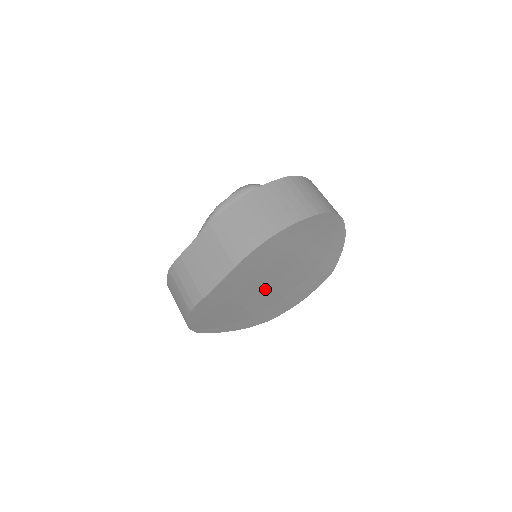
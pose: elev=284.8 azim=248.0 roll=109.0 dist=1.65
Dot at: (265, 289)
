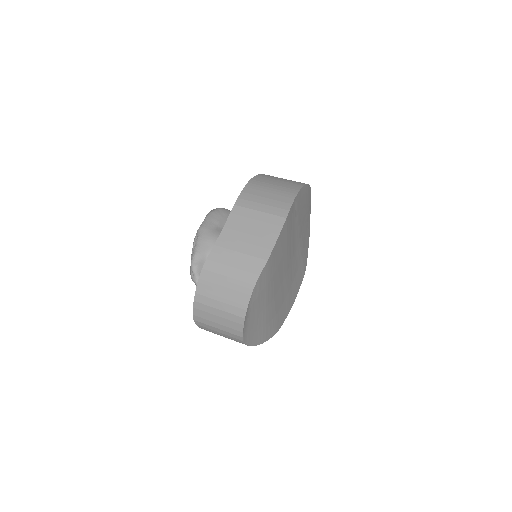
Dot at: (286, 271)
